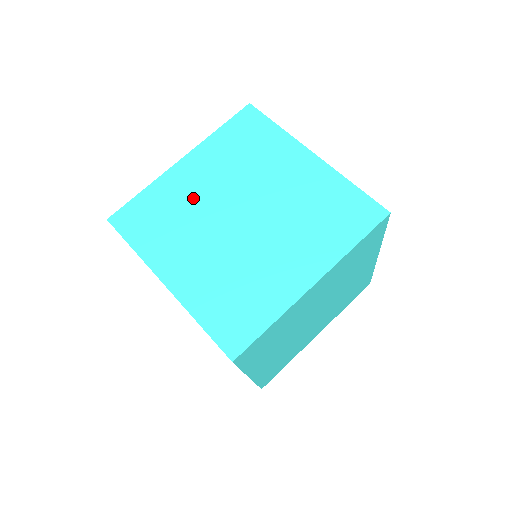
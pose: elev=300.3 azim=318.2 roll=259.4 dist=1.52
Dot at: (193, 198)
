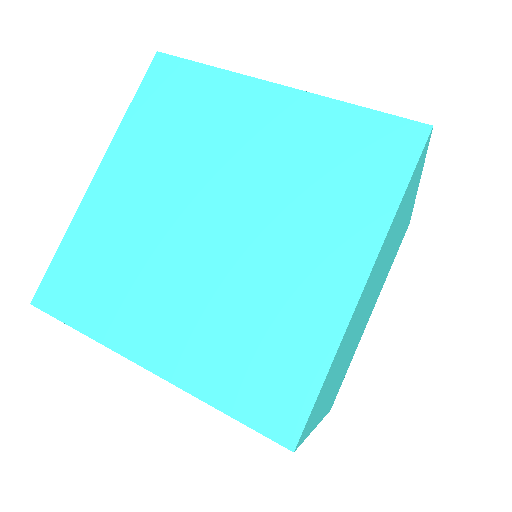
Dot at: (135, 224)
